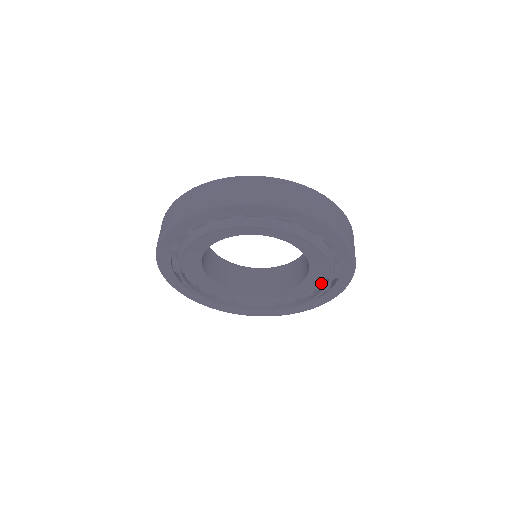
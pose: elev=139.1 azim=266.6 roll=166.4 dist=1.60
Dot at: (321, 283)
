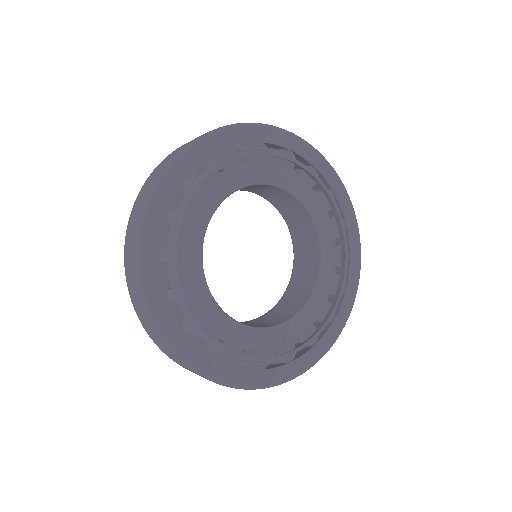
Dot at: (332, 223)
